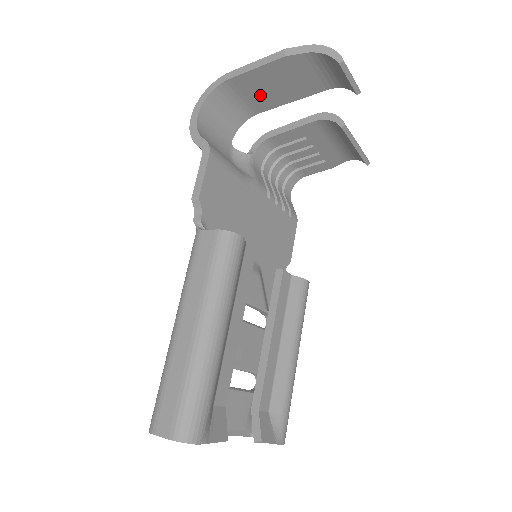
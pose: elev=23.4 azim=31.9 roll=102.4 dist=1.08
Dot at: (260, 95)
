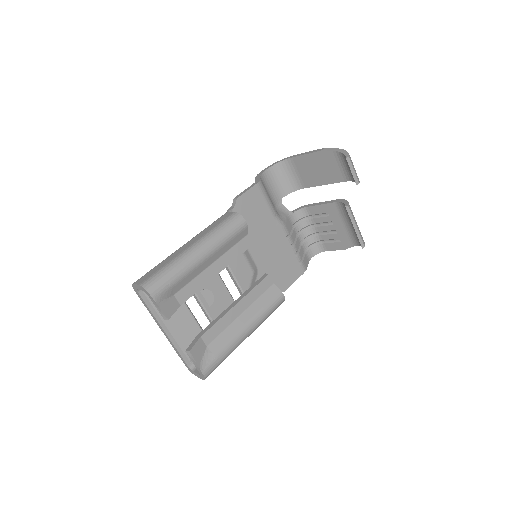
Dot at: (307, 174)
